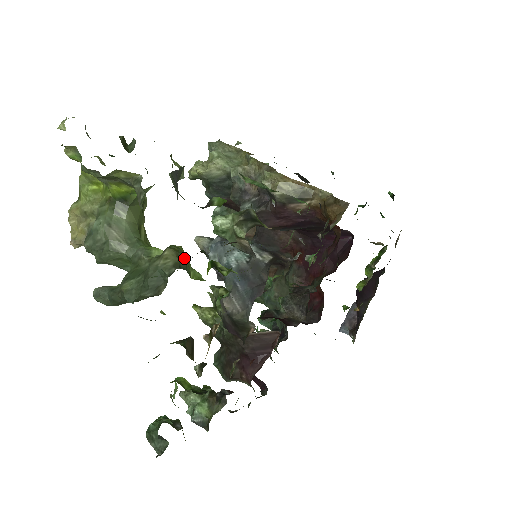
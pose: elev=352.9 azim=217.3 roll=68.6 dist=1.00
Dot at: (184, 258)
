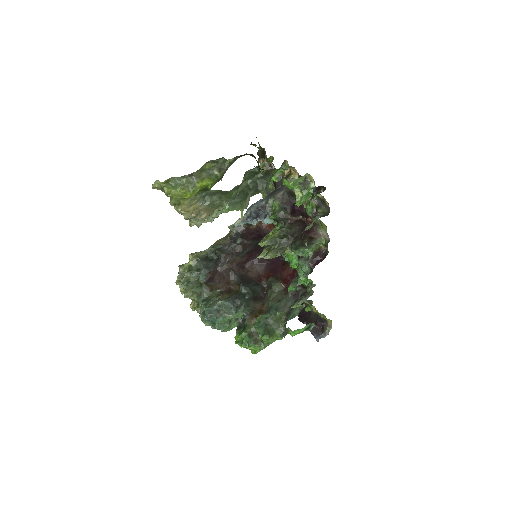
Dot at: occluded
